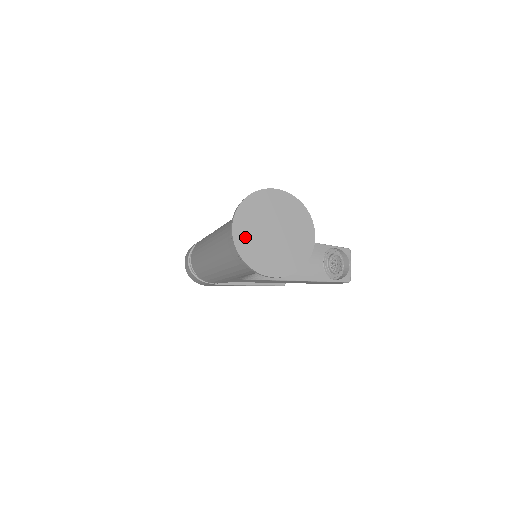
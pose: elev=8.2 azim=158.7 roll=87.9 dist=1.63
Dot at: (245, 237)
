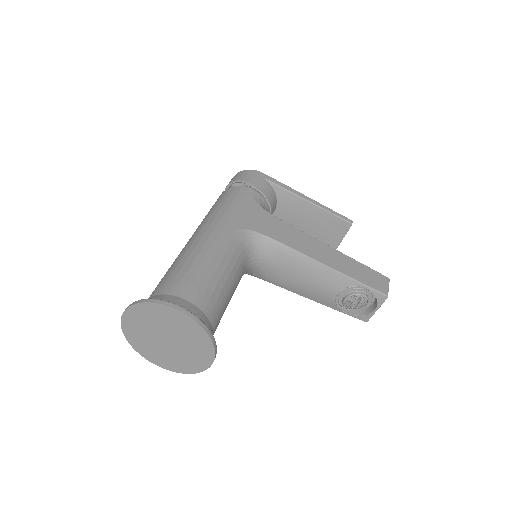
Dot at: (134, 330)
